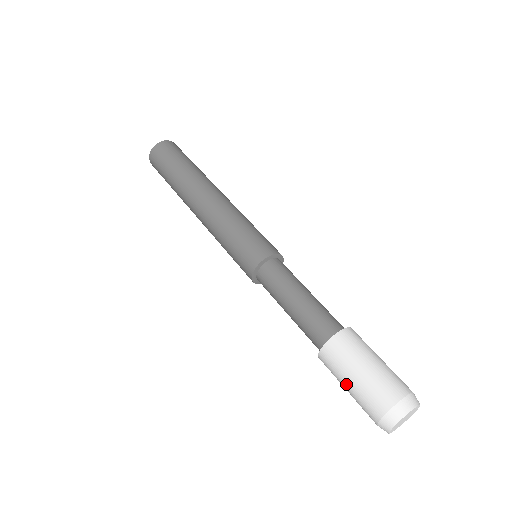
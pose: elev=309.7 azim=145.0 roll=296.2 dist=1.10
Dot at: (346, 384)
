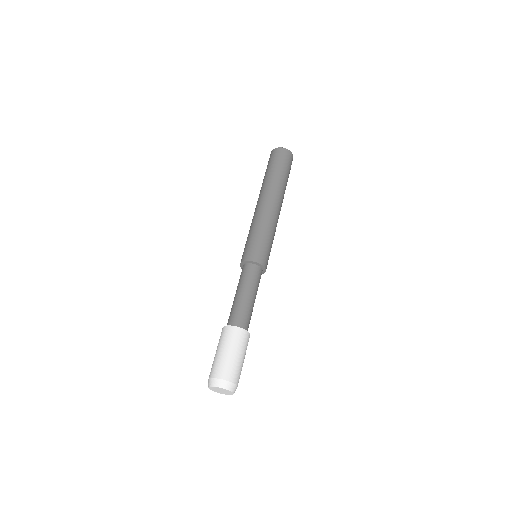
Dot at: (216, 352)
